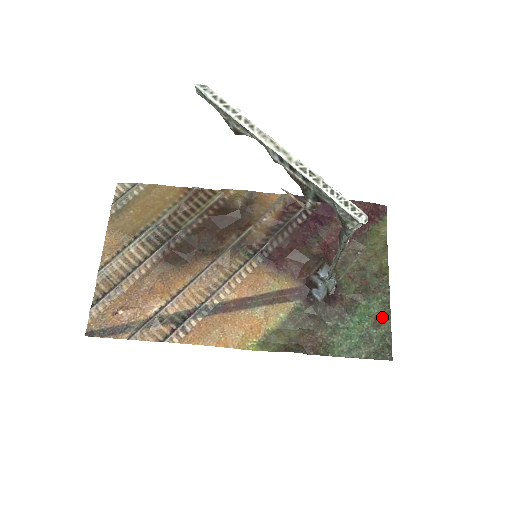
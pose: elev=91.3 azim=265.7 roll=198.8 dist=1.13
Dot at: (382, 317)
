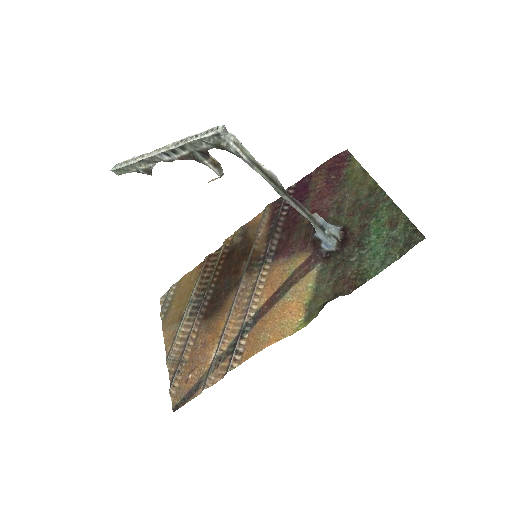
Dot at: (394, 217)
